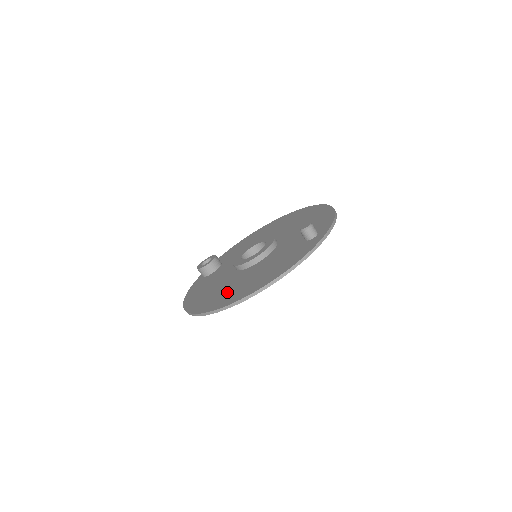
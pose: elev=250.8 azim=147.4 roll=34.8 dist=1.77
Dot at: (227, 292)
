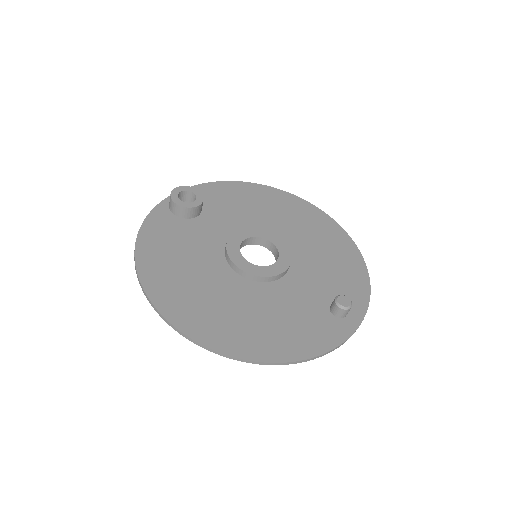
Dot at: (211, 309)
